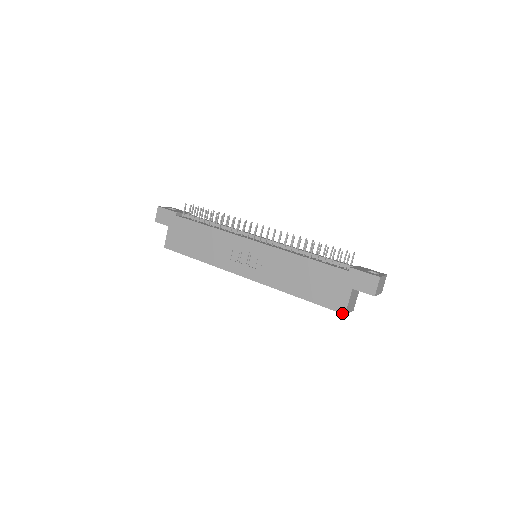
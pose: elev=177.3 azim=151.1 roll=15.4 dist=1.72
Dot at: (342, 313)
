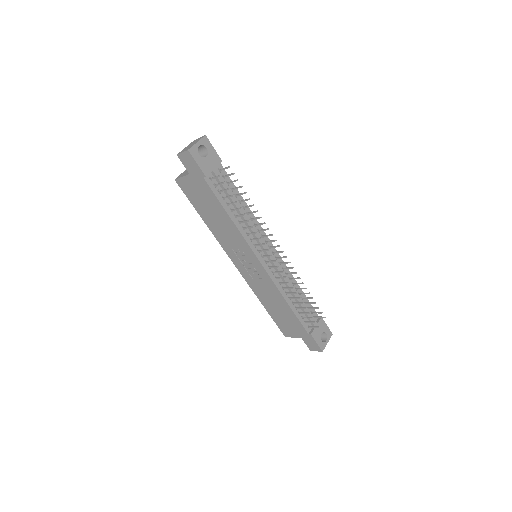
Dot at: (284, 335)
